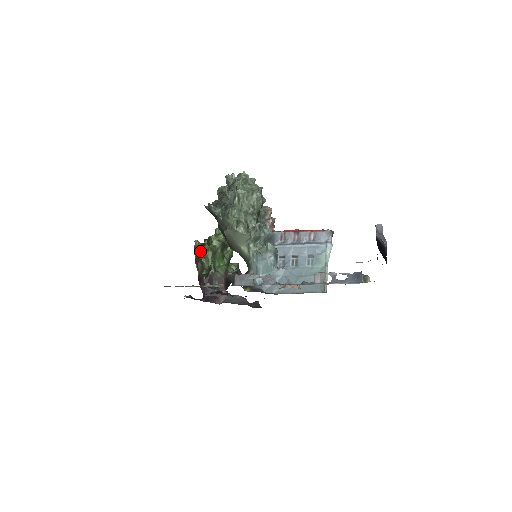
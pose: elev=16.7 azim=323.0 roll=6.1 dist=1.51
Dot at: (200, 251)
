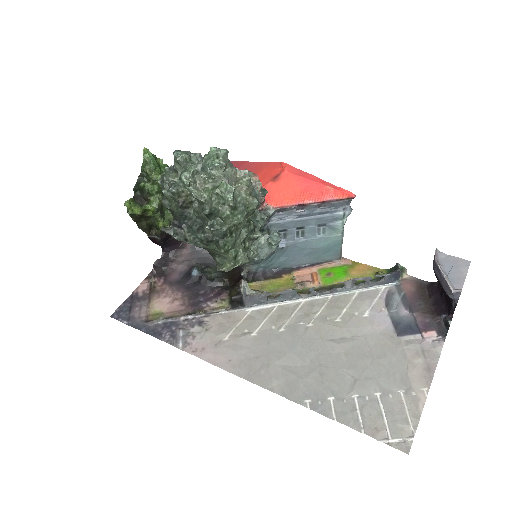
Dot at: (140, 216)
